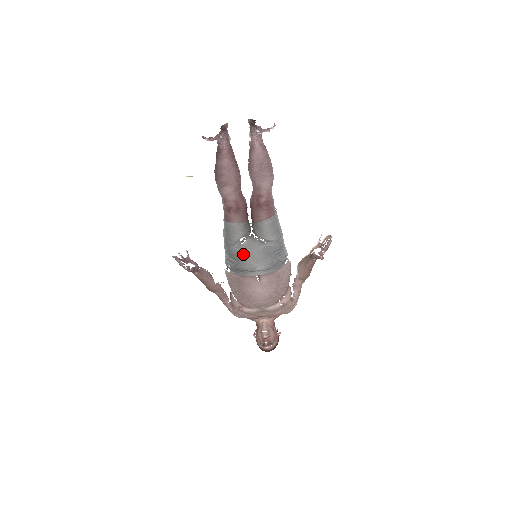
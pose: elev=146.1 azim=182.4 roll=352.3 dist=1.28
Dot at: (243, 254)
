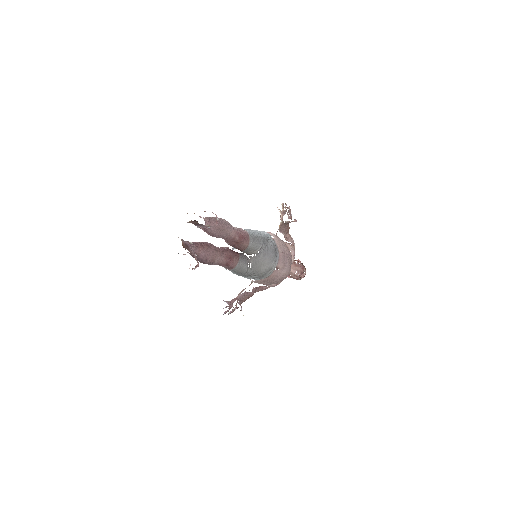
Dot at: (257, 270)
